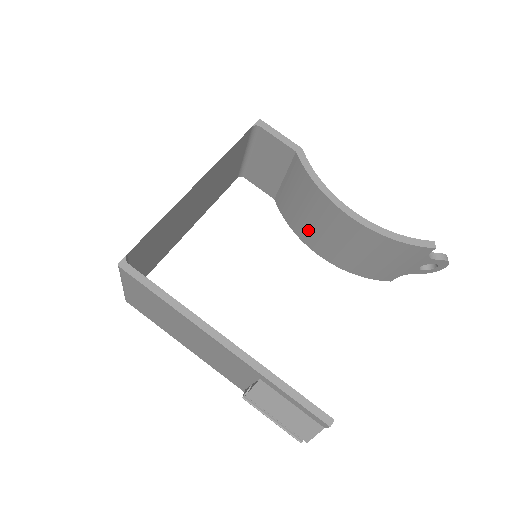
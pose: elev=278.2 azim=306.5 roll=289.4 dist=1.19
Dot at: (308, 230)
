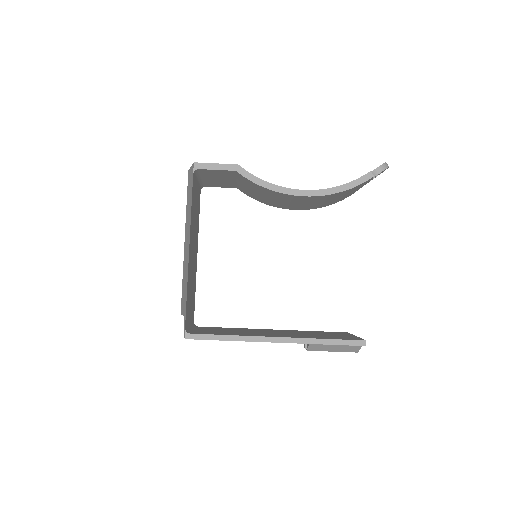
Dot at: (276, 204)
